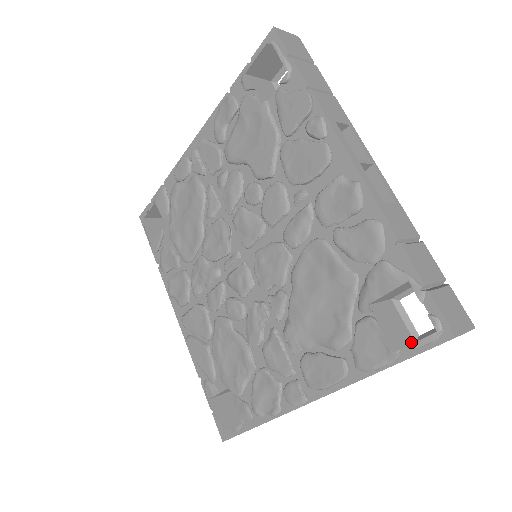
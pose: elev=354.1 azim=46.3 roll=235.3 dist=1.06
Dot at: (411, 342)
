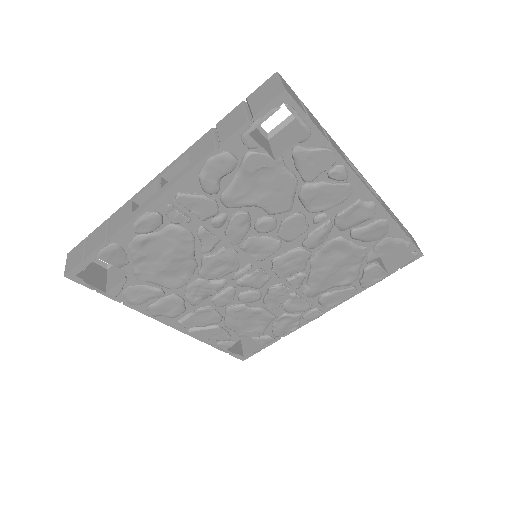
Dot at: occluded
